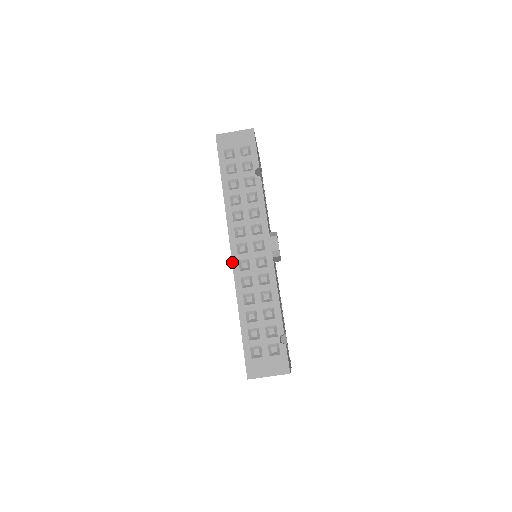
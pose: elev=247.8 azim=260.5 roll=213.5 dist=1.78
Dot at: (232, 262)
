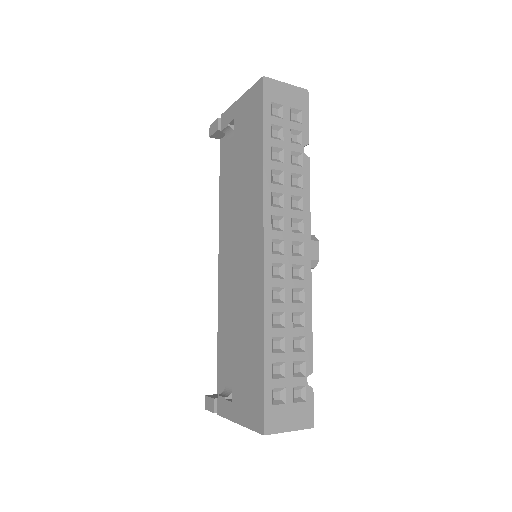
Dot at: (264, 263)
